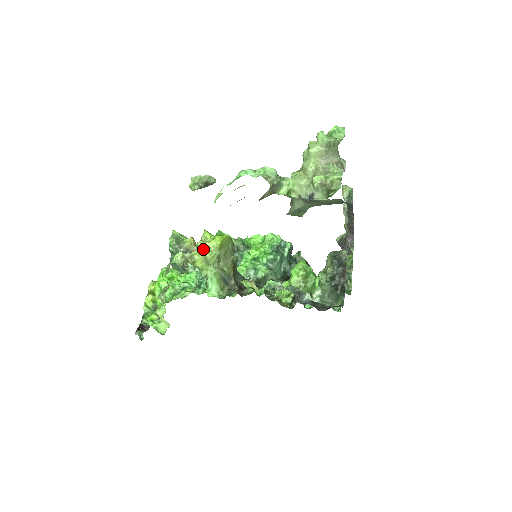
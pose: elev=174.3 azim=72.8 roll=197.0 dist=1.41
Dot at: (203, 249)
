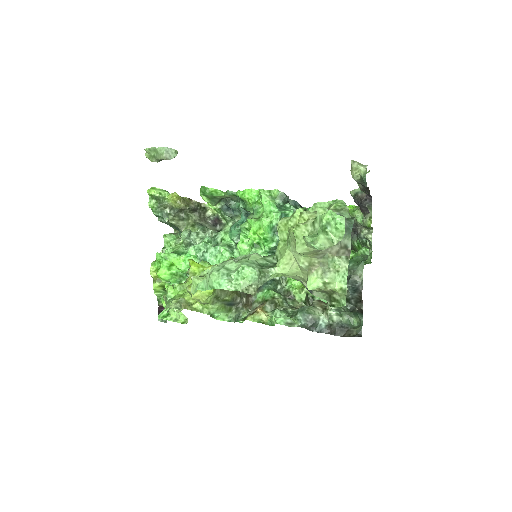
Dot at: (196, 299)
